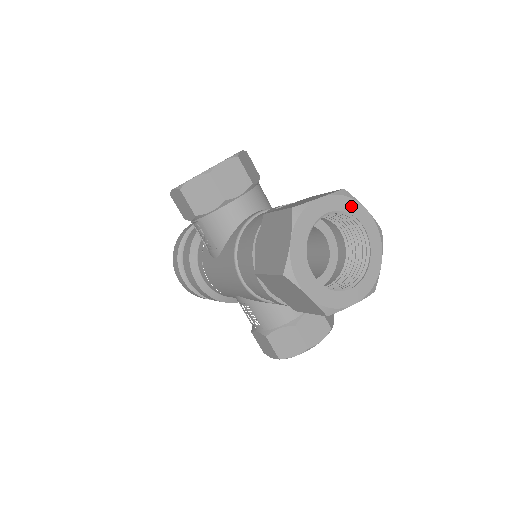
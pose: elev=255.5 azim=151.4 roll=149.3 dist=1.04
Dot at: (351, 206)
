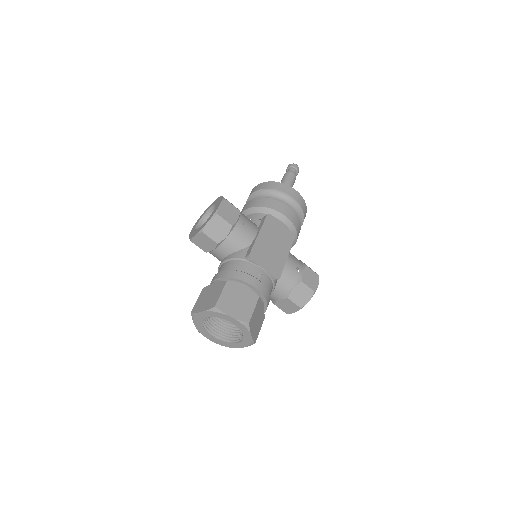
Dot at: (220, 315)
